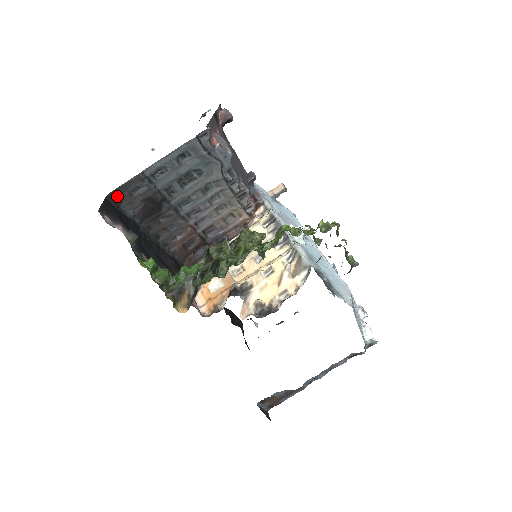
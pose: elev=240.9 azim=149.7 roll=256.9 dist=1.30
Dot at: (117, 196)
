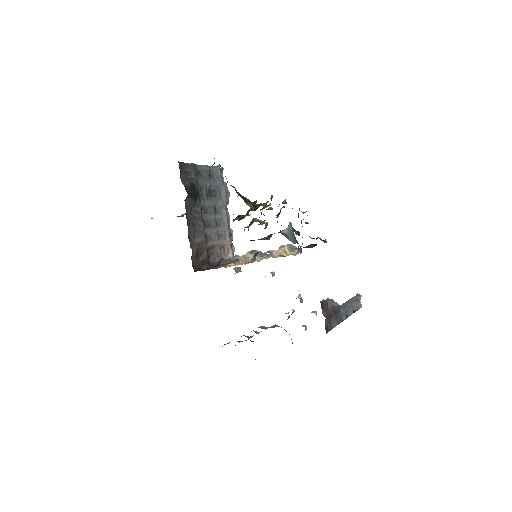
Dot at: (180, 168)
